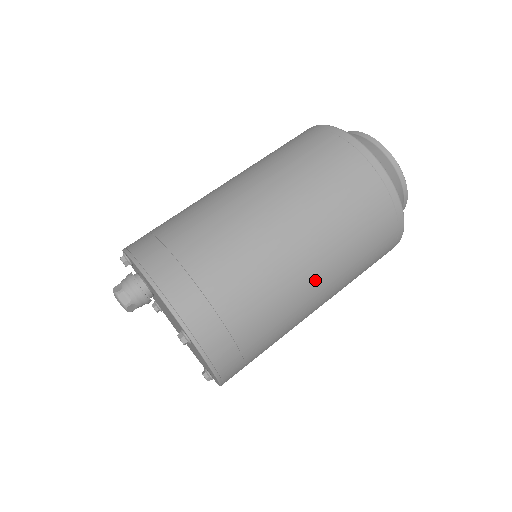
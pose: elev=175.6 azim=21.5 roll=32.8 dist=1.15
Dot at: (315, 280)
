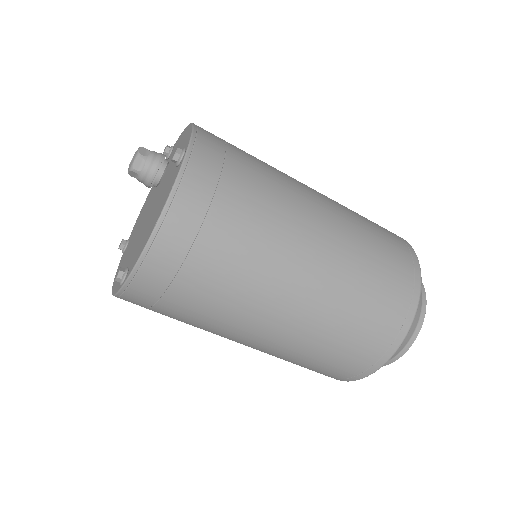
Dot at: (314, 251)
